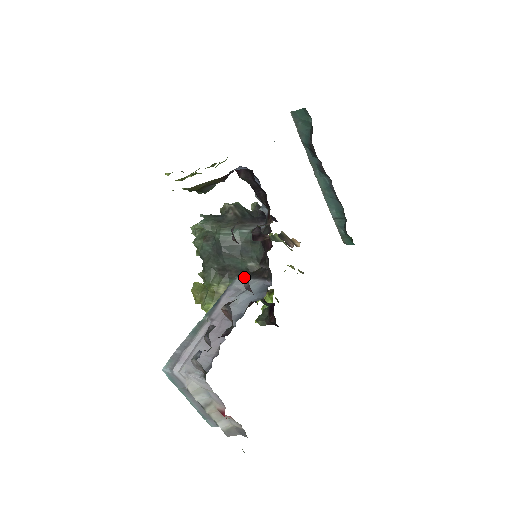
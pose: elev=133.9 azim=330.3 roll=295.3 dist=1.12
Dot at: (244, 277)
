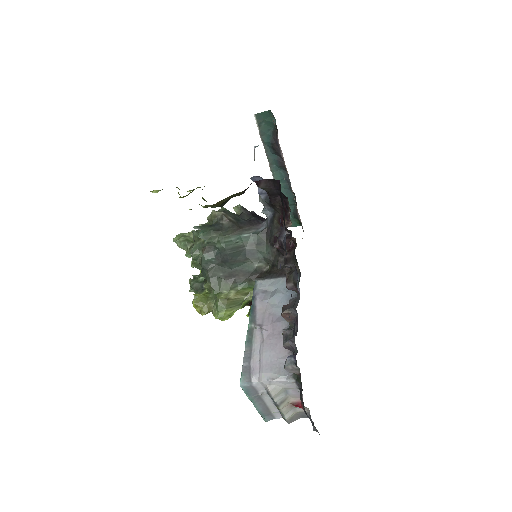
Dot at: (264, 278)
